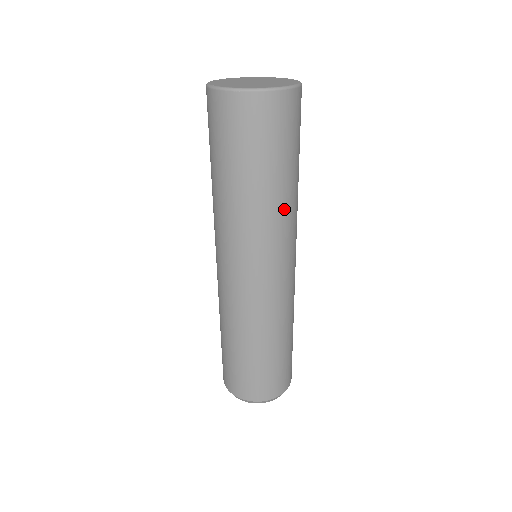
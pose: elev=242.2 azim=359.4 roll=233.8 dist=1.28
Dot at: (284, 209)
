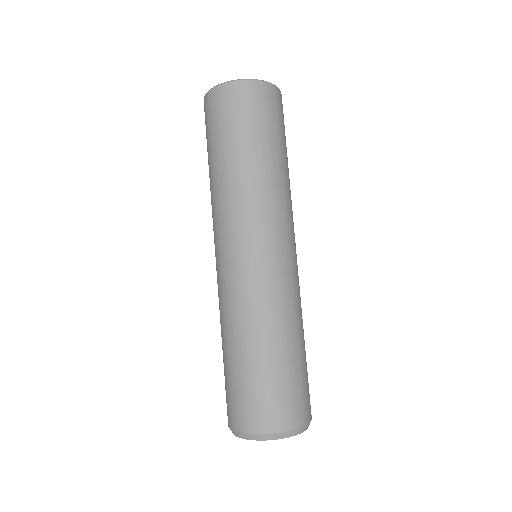
Dot at: (274, 184)
